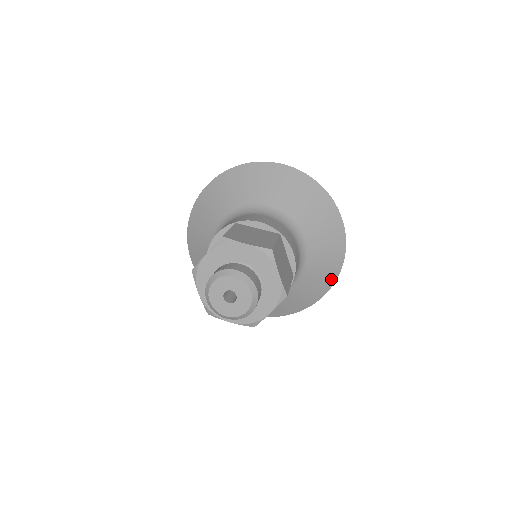
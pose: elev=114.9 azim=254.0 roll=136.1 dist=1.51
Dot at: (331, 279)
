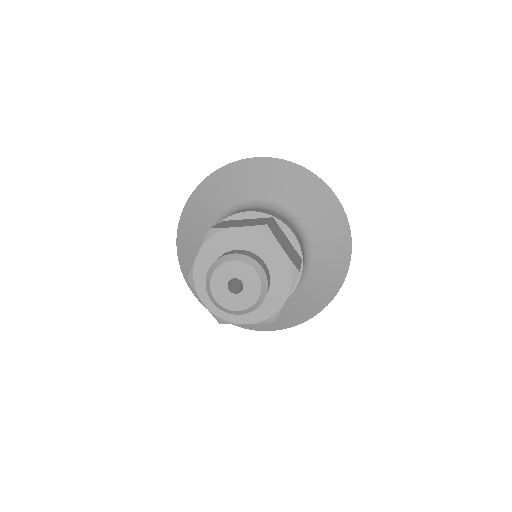
Dot at: (291, 323)
